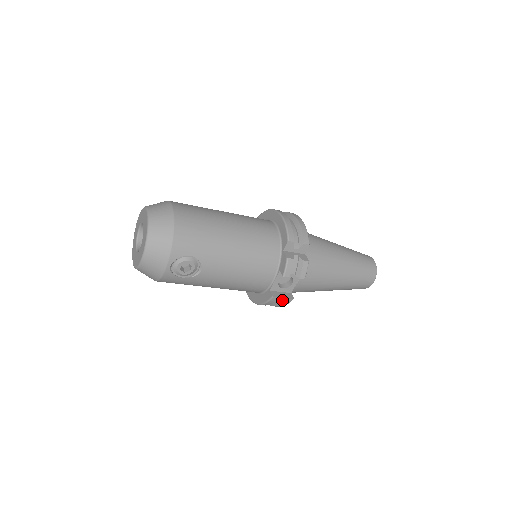
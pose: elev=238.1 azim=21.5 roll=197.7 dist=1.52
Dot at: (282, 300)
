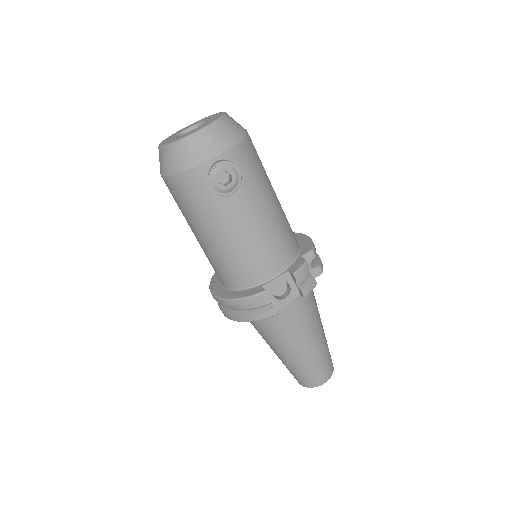
Dot at: (264, 308)
